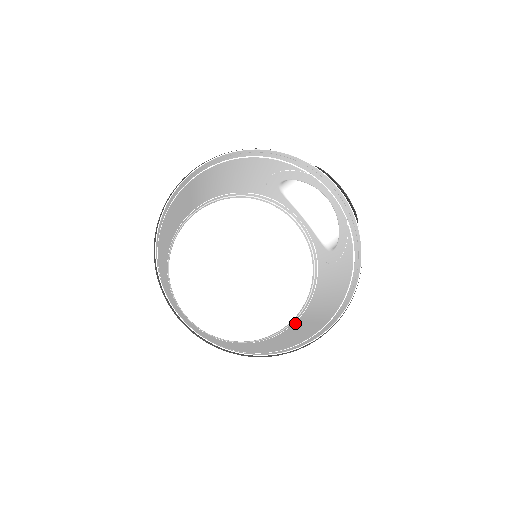
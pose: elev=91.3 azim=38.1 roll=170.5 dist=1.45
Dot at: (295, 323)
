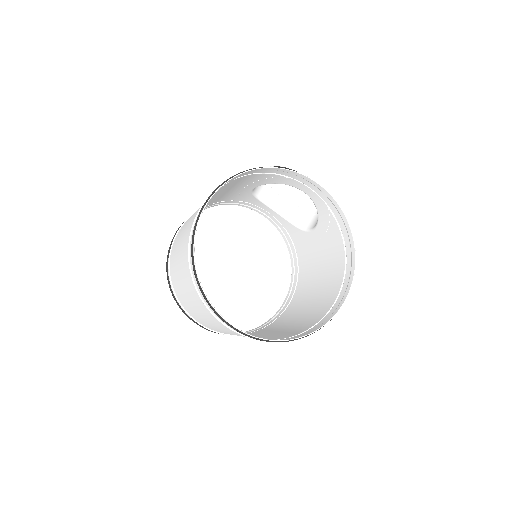
Dot at: (294, 298)
